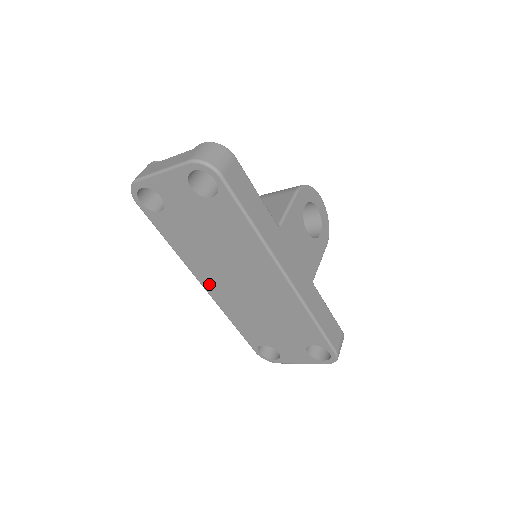
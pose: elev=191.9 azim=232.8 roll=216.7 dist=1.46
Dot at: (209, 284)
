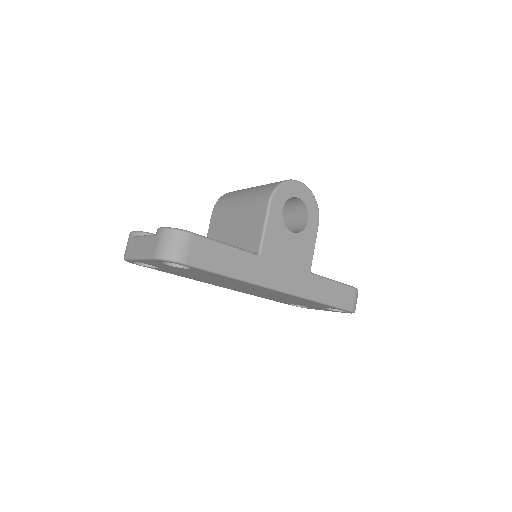
Dot at: (226, 287)
